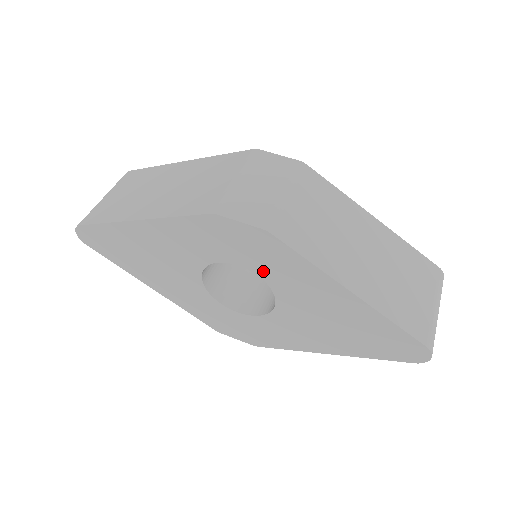
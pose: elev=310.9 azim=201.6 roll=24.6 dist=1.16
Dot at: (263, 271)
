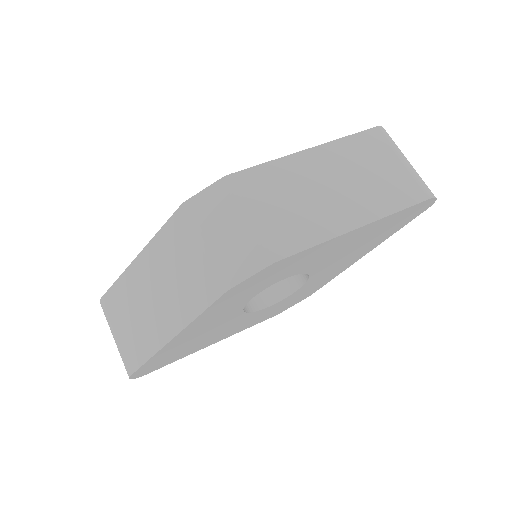
Dot at: (287, 275)
